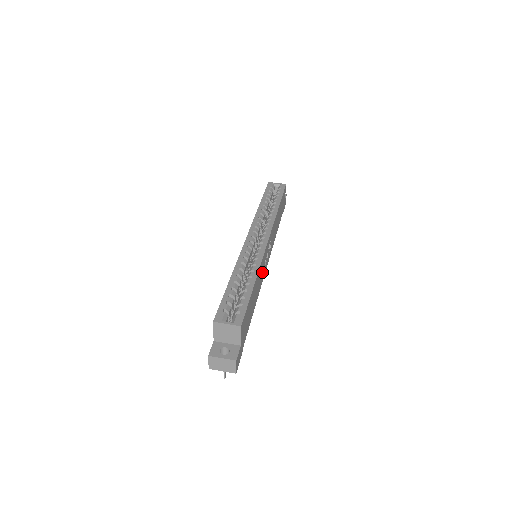
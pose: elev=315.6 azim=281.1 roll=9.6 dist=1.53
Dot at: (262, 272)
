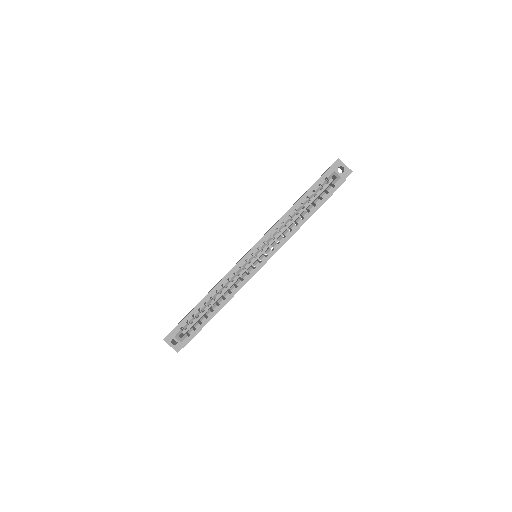
Dot at: occluded
